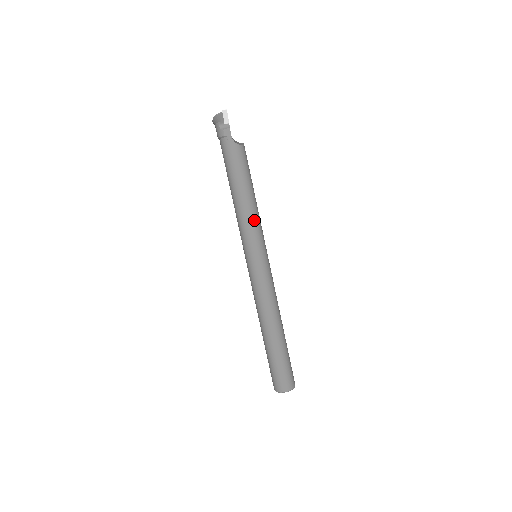
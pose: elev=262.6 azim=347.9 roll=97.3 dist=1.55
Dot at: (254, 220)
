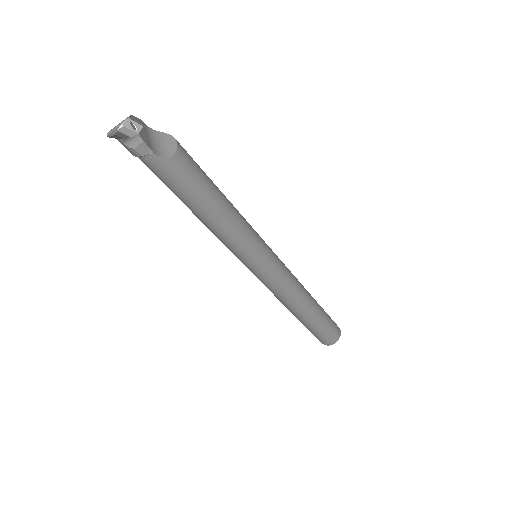
Dot at: (239, 233)
